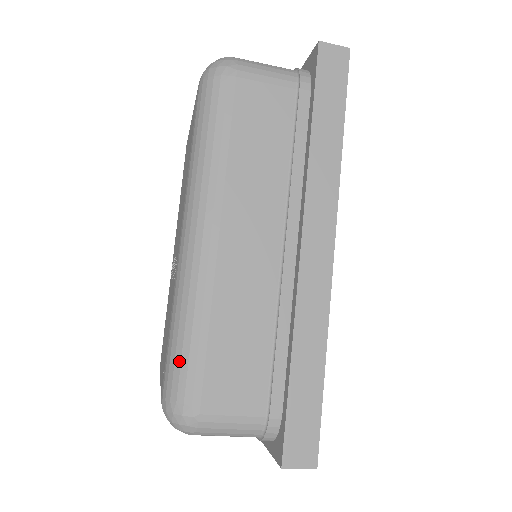
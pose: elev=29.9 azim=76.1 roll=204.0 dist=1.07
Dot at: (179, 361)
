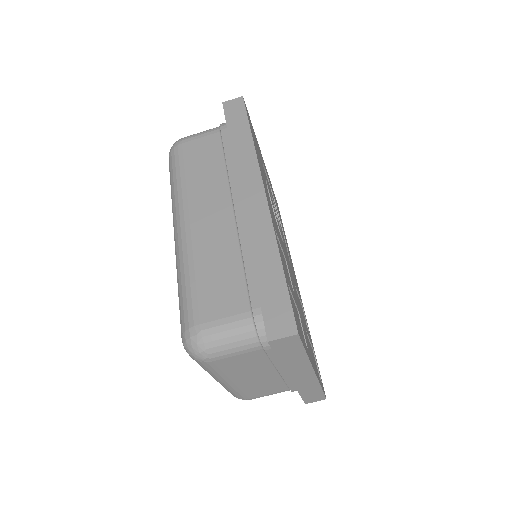
Dot at: (182, 305)
